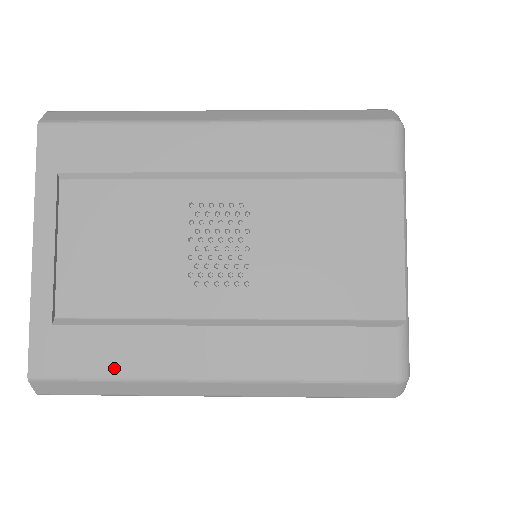
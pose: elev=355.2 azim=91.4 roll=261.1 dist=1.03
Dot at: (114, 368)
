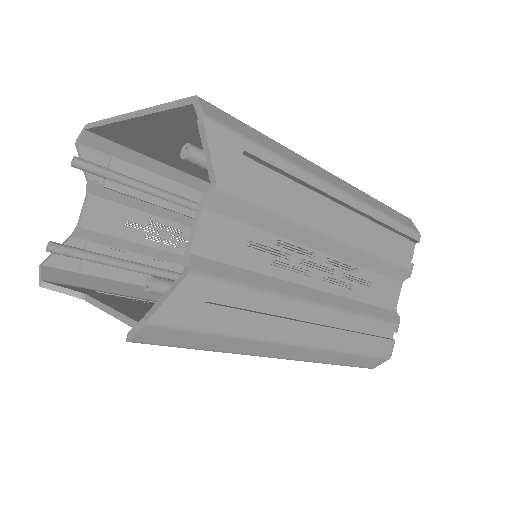
Dot at: occluded
